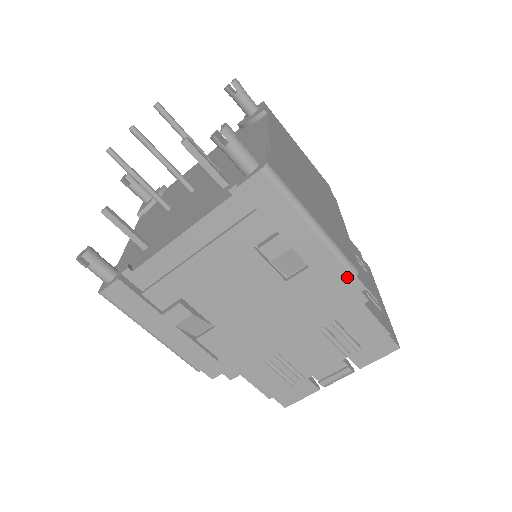
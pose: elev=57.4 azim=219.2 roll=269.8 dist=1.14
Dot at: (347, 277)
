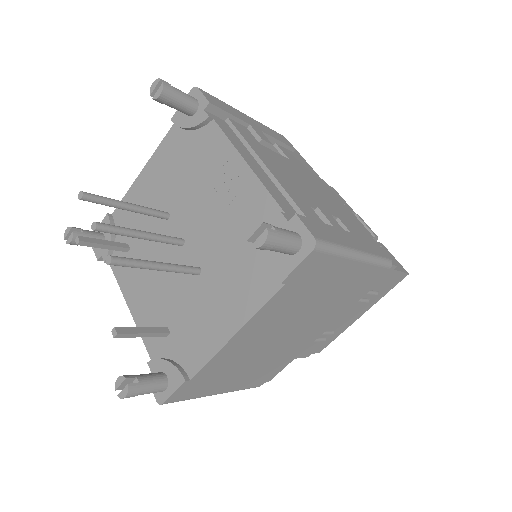
Dot at: occluded
